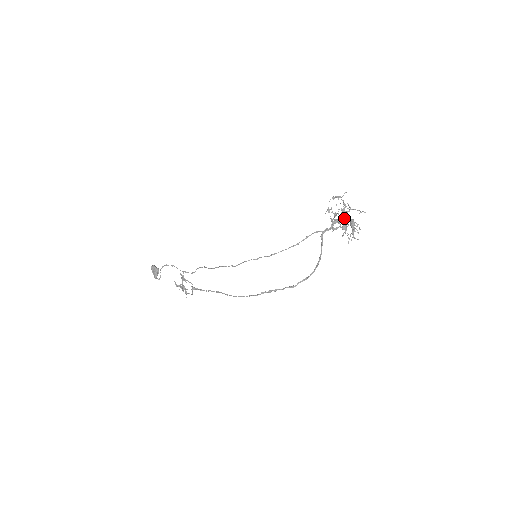
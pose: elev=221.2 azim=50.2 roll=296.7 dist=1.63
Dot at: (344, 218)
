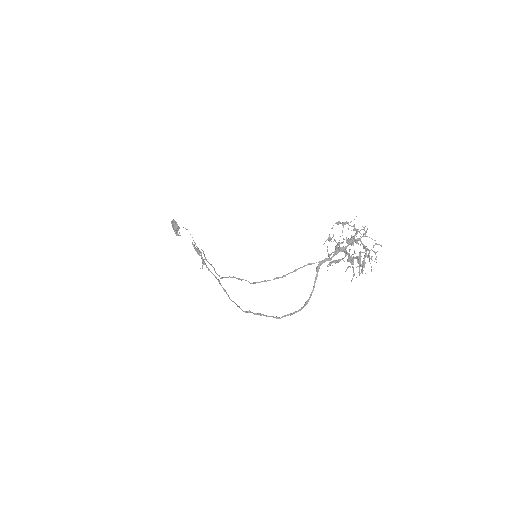
Dot at: (349, 251)
